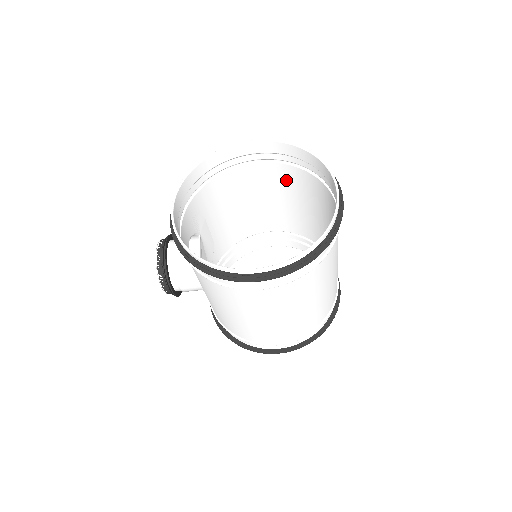
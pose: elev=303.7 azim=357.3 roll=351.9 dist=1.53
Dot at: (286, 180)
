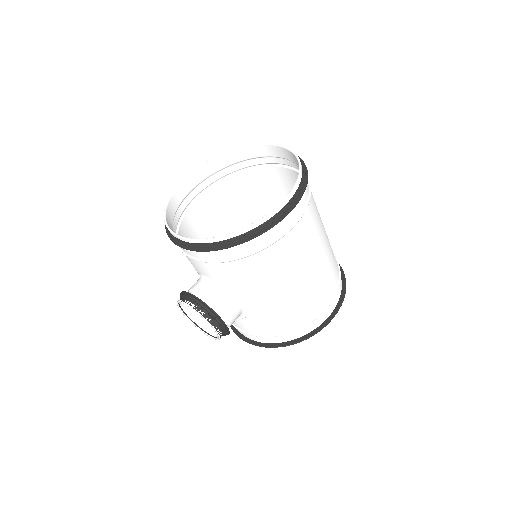
Dot at: (226, 199)
